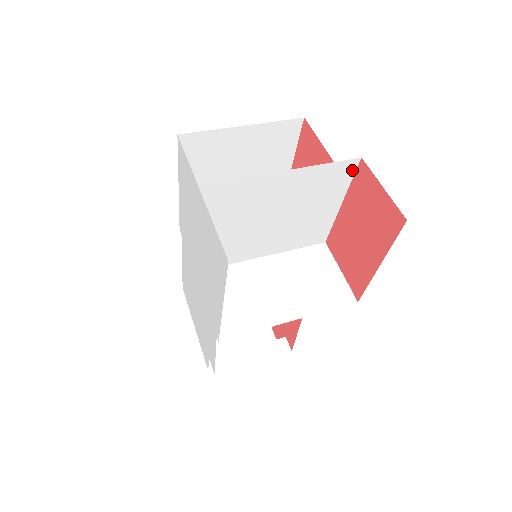
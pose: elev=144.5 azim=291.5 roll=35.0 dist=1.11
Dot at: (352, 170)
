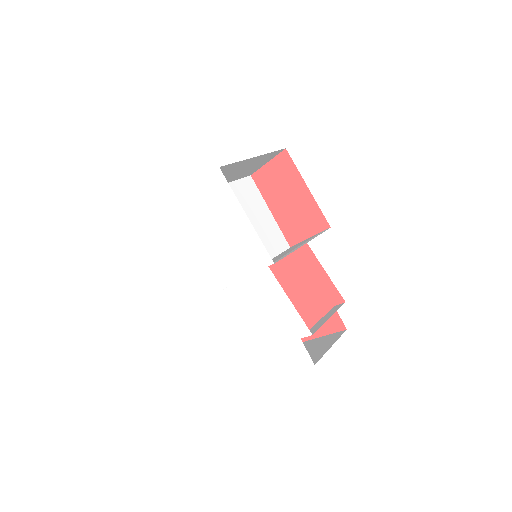
Dot at: (254, 185)
